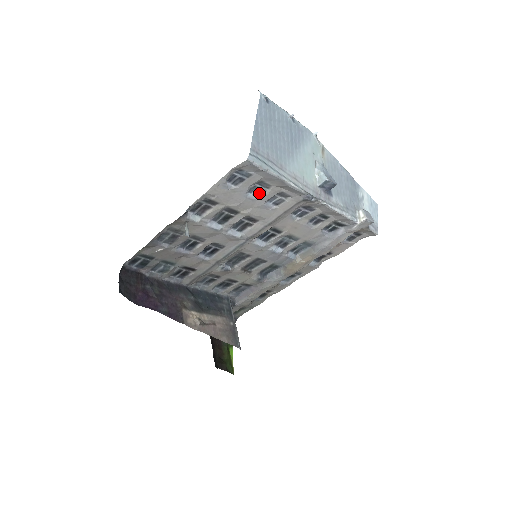
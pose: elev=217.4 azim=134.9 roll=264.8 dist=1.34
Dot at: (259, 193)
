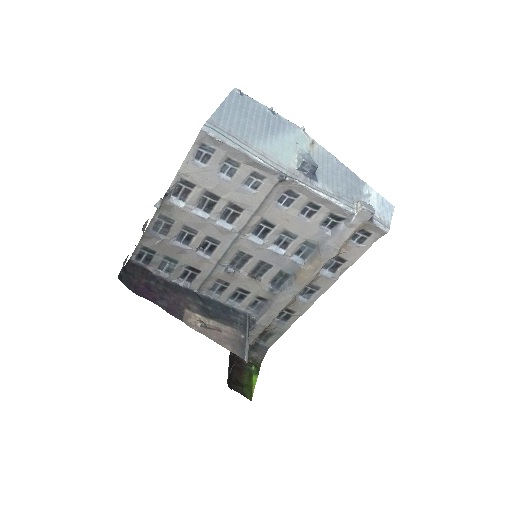
Dot at: (232, 173)
